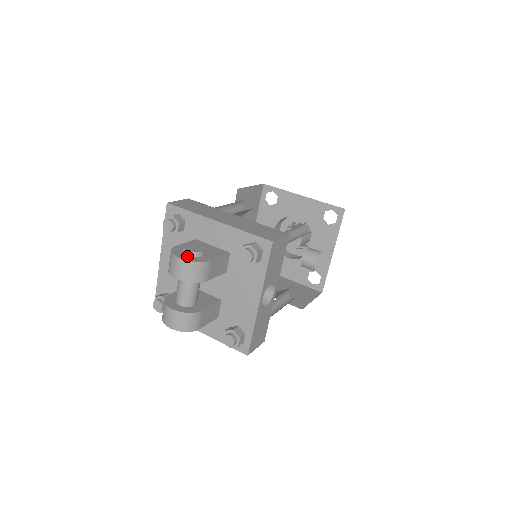
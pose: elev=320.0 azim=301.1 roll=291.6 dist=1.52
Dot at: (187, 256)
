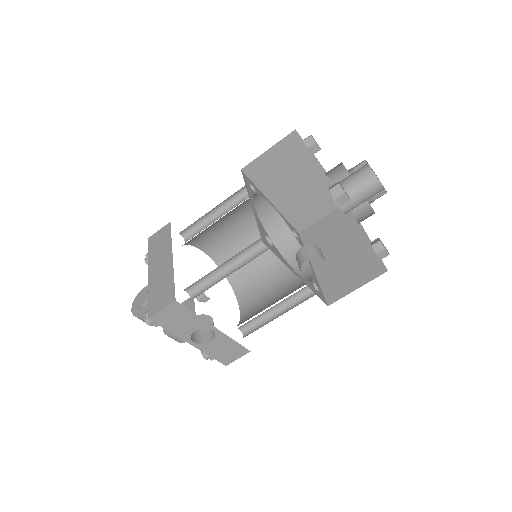
Dot at: occluded
